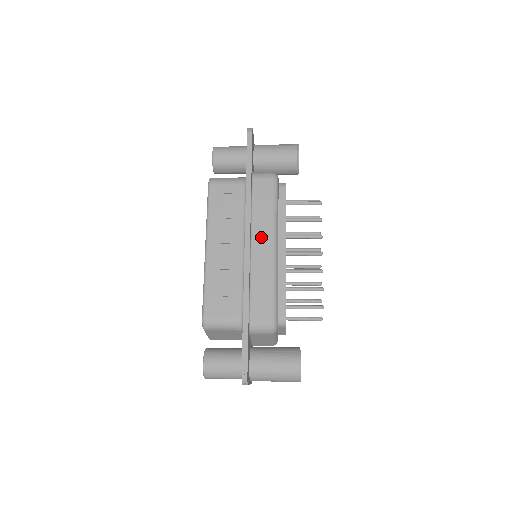
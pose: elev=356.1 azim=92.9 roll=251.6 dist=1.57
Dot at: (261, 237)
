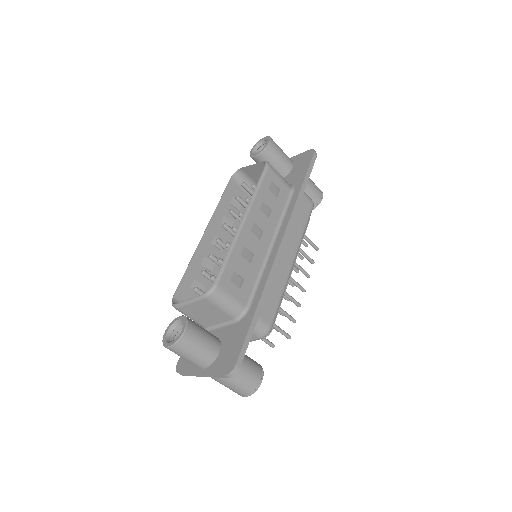
Dot at: (289, 245)
